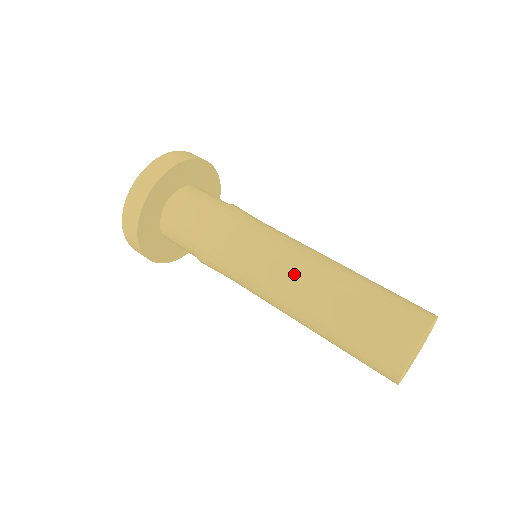
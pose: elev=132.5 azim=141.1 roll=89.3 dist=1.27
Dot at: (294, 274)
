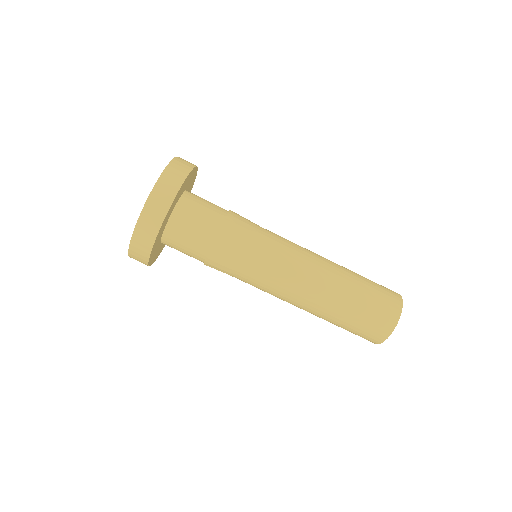
Dot at: (300, 288)
